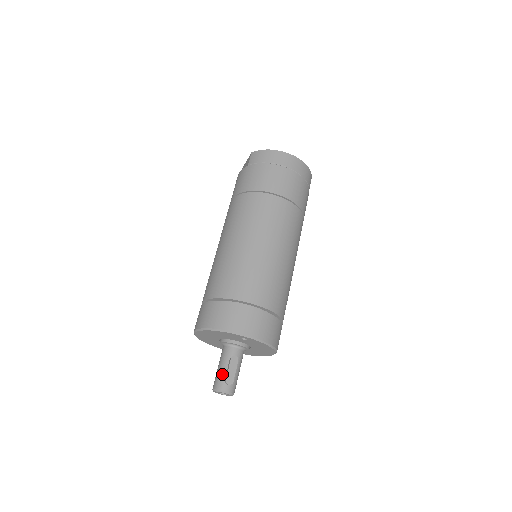
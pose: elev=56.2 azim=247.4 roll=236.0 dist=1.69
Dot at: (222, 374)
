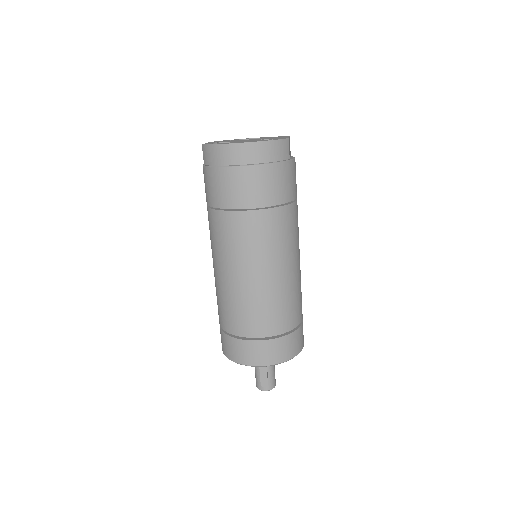
Dot at: (257, 377)
